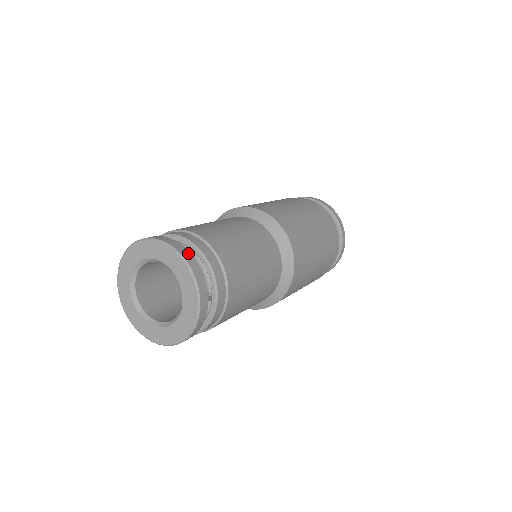
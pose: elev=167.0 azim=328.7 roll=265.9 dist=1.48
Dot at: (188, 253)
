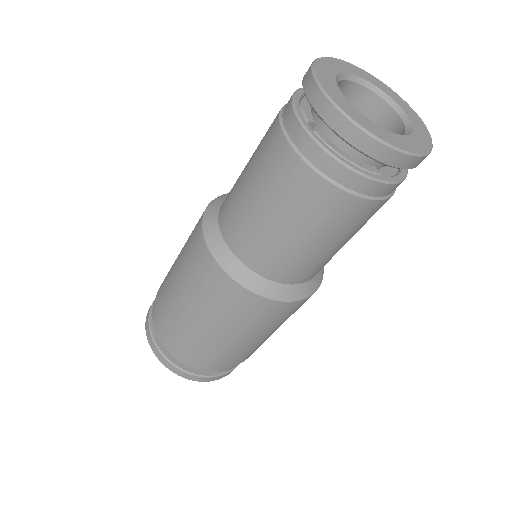
Dot at: occluded
